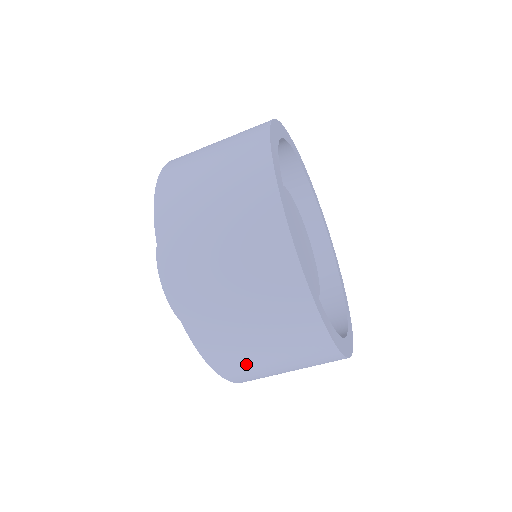
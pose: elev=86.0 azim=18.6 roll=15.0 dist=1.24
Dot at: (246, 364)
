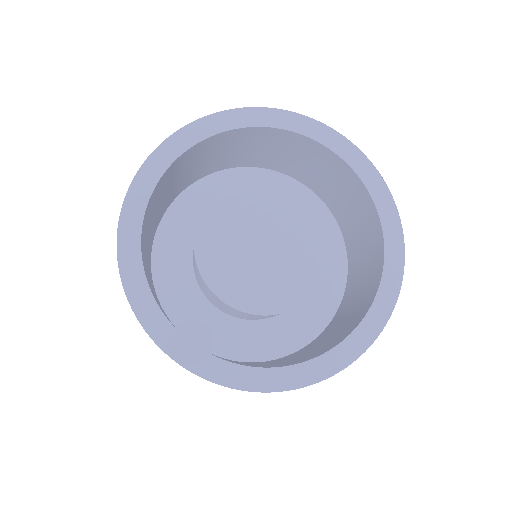
Dot at: occluded
